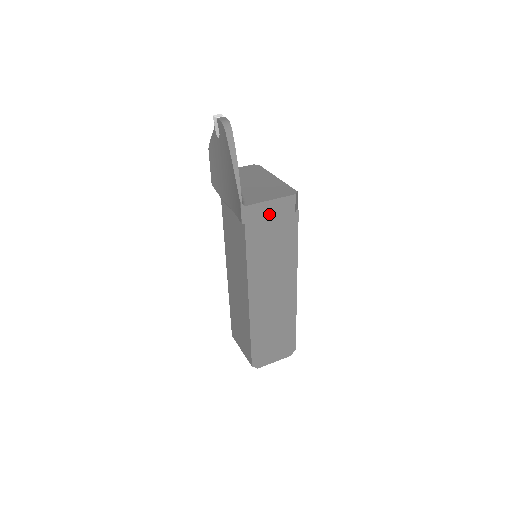
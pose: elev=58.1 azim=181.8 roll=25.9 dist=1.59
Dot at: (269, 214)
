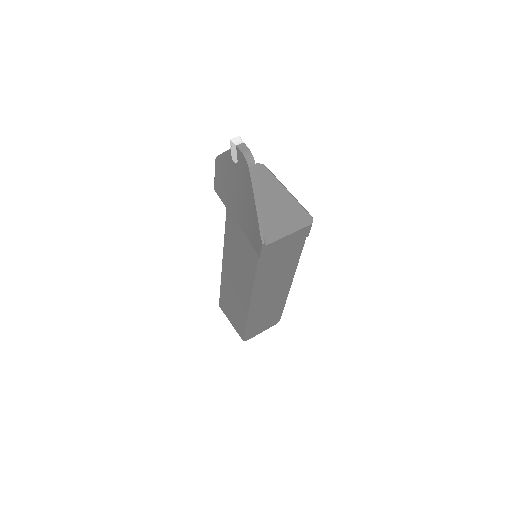
Dot at: (285, 245)
